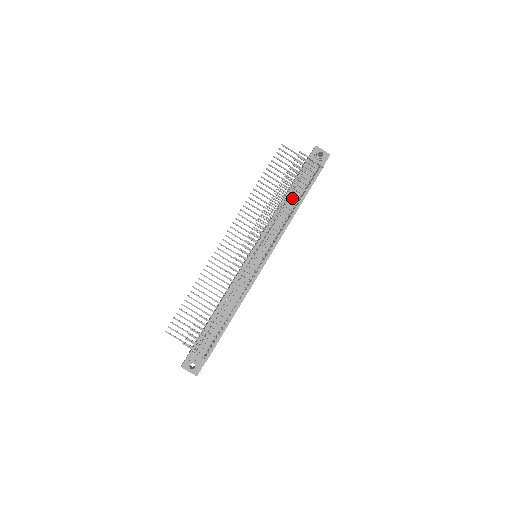
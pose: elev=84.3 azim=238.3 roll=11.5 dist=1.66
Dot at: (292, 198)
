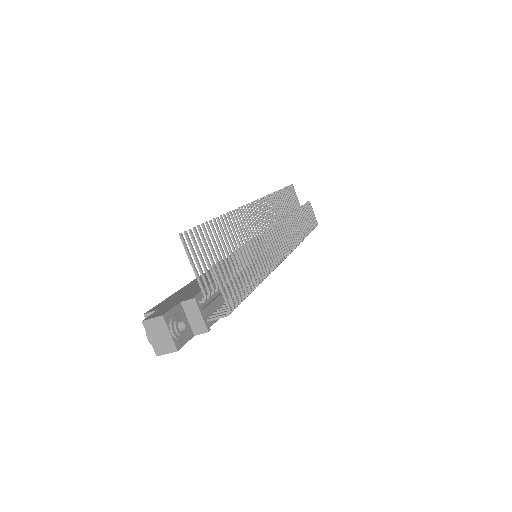
Dot at: (305, 228)
